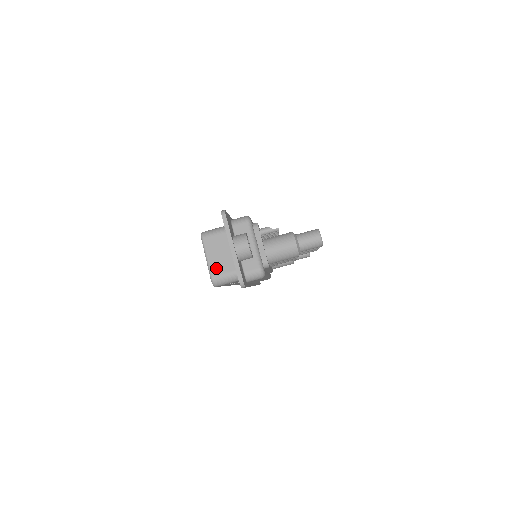
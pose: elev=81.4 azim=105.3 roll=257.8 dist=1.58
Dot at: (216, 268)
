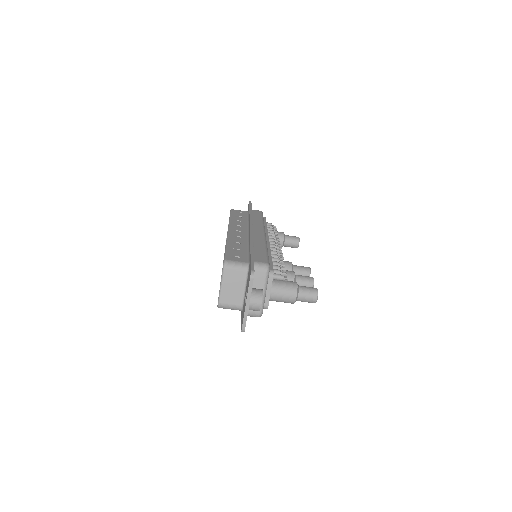
Dot at: (226, 297)
